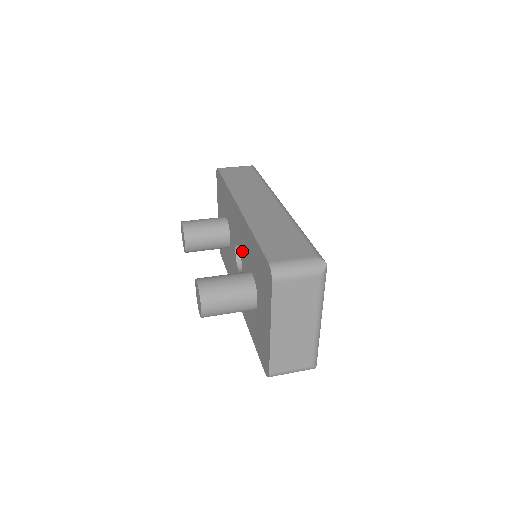
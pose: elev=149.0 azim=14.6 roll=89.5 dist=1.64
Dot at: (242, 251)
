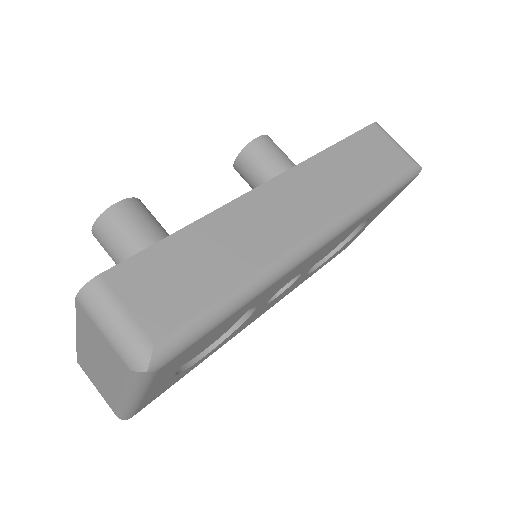
Dot at: occluded
